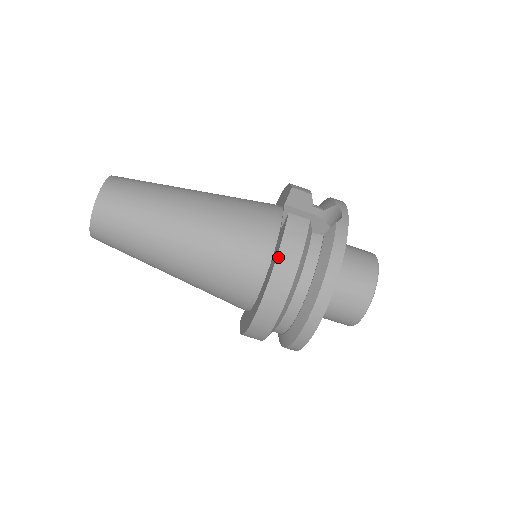
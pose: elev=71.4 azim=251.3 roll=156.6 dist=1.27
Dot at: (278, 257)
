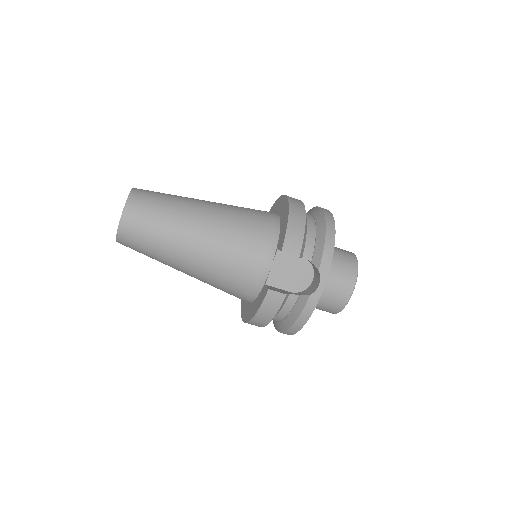
Dot at: (255, 316)
